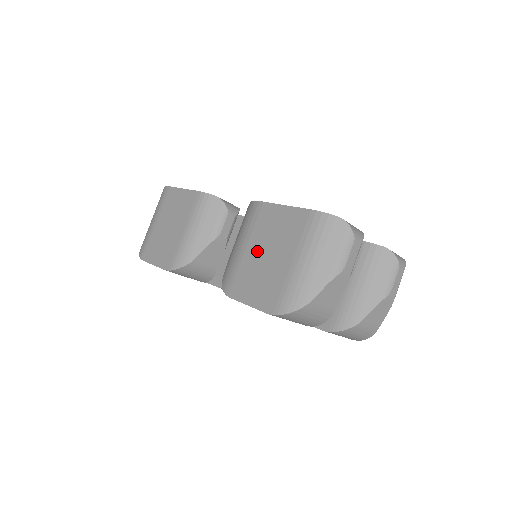
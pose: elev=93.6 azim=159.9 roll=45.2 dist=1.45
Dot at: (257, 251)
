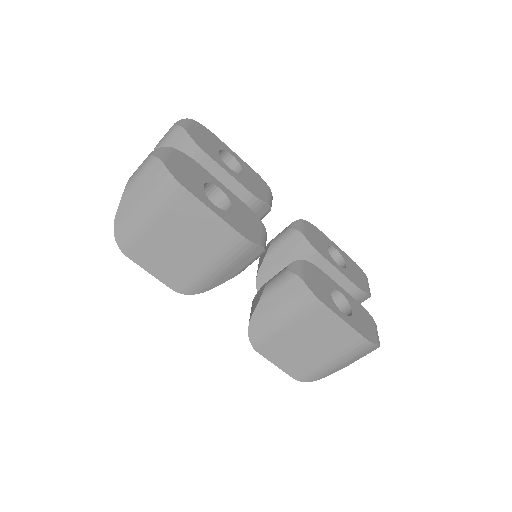
Dot at: (300, 337)
